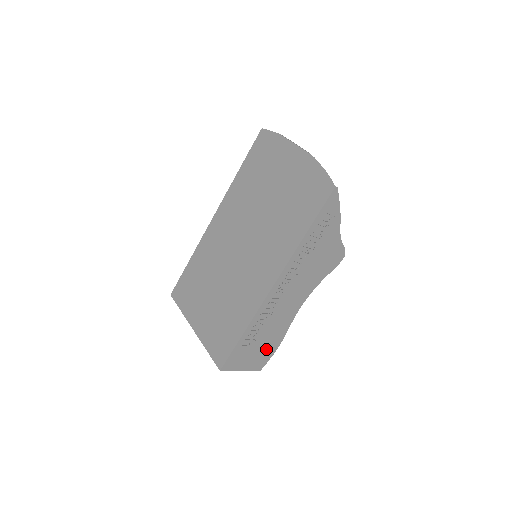
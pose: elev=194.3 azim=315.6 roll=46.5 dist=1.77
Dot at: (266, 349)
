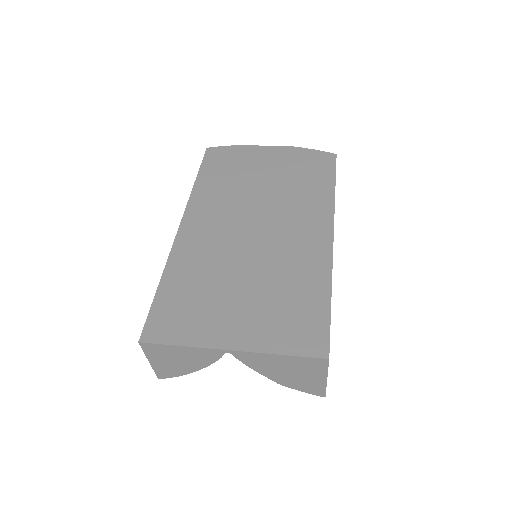
Dot at: occluded
